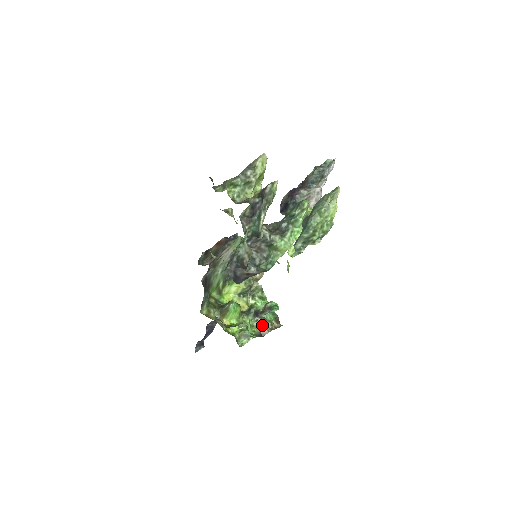
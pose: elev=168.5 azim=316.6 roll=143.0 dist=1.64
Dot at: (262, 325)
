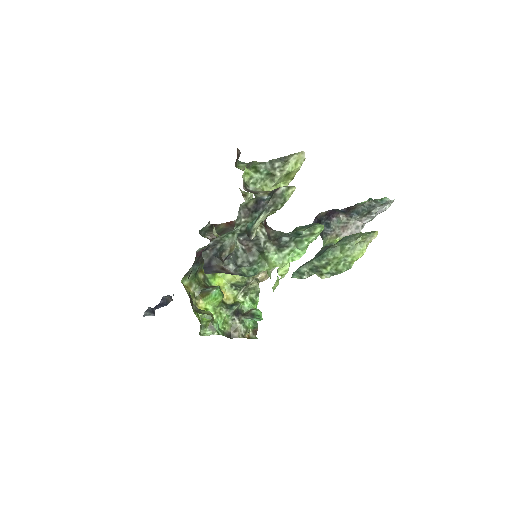
Dot at: (236, 327)
